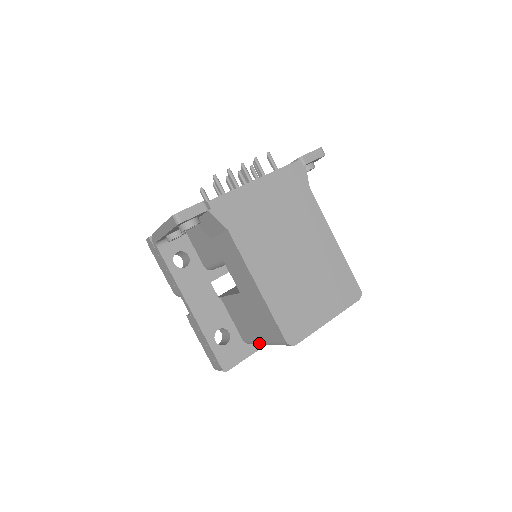
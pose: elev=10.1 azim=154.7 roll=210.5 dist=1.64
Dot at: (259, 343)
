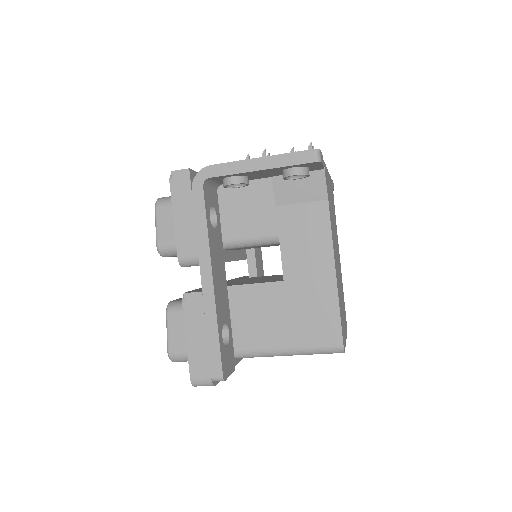
Dot at: (267, 353)
